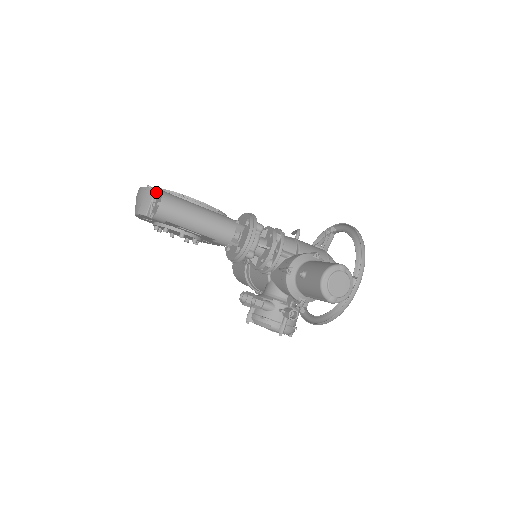
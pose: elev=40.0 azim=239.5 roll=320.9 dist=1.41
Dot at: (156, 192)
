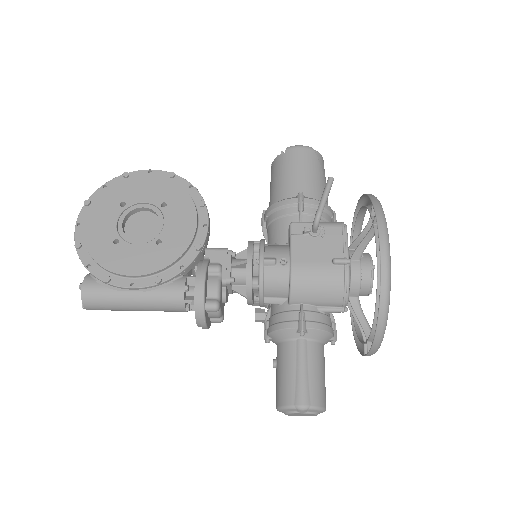
Dot at: occluded
